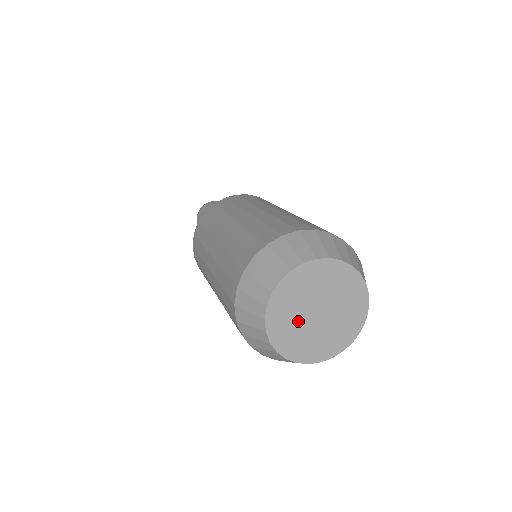
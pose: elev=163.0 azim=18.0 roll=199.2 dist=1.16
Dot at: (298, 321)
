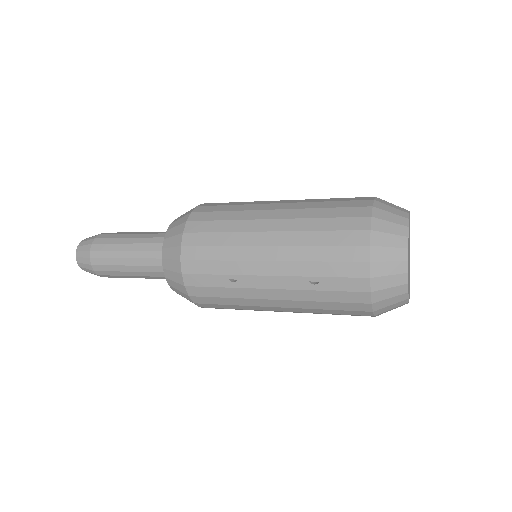
Dot at: occluded
